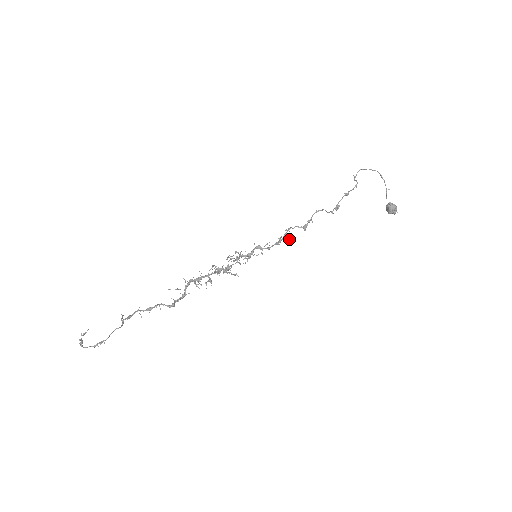
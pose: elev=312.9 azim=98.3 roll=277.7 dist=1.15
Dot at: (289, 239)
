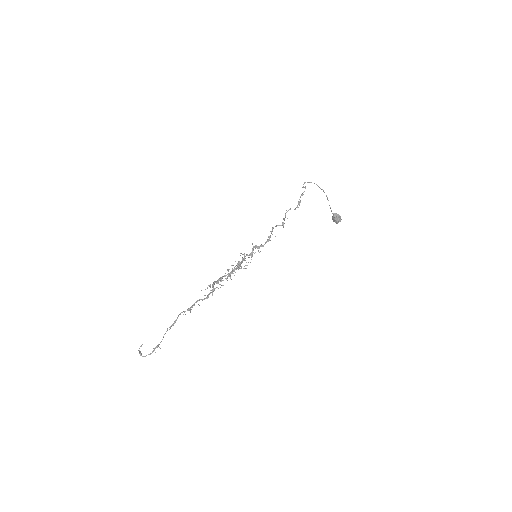
Dot at: (275, 236)
